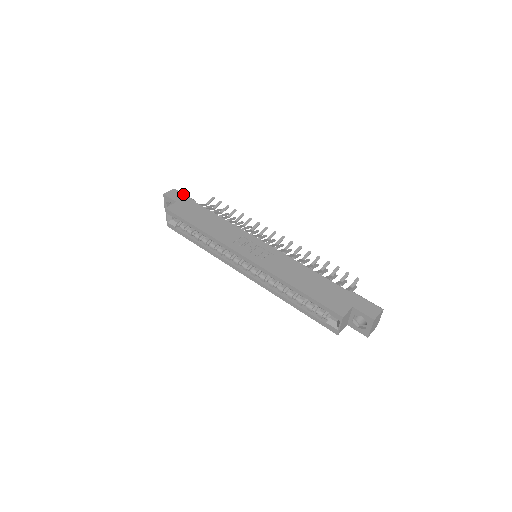
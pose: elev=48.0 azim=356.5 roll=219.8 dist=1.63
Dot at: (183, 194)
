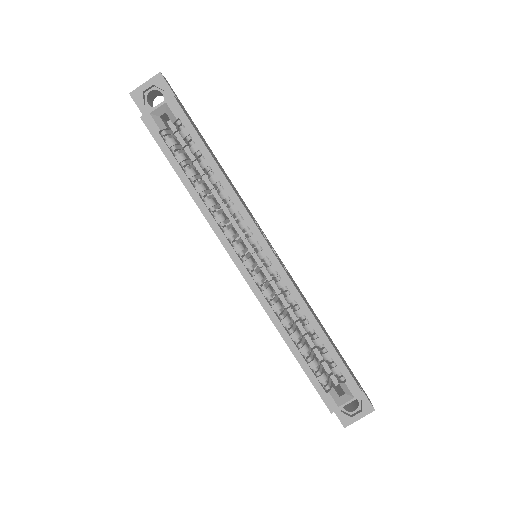
Dot at: occluded
